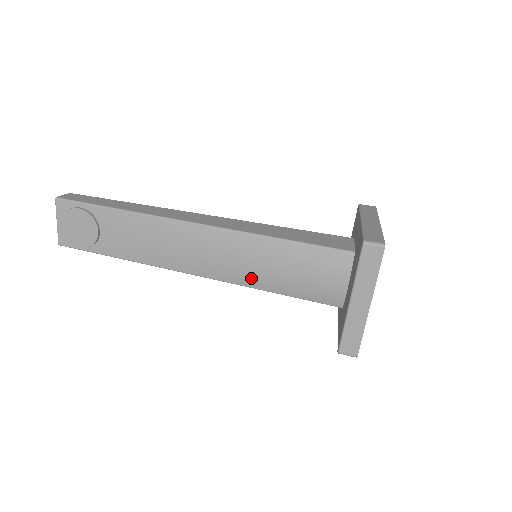
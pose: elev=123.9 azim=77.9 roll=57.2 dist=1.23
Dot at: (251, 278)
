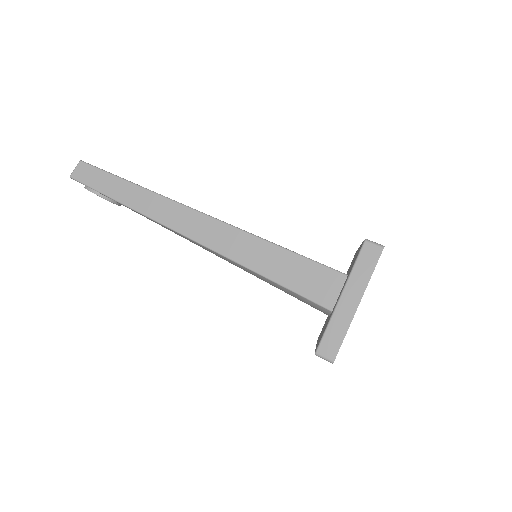
Dot at: occluded
